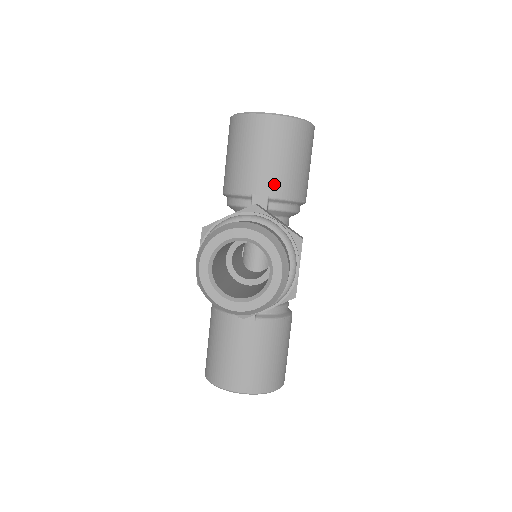
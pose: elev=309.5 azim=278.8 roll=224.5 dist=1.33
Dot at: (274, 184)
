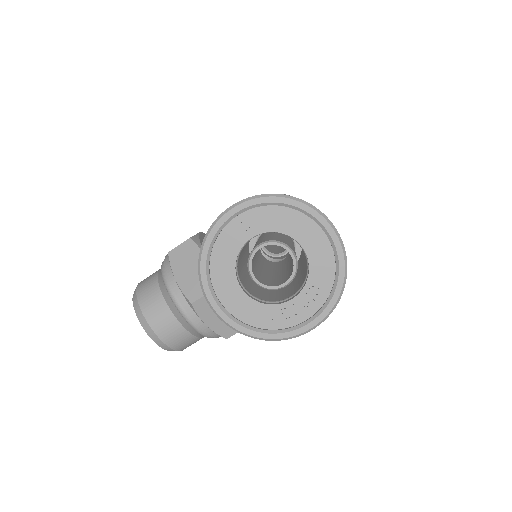
Dot at: occluded
